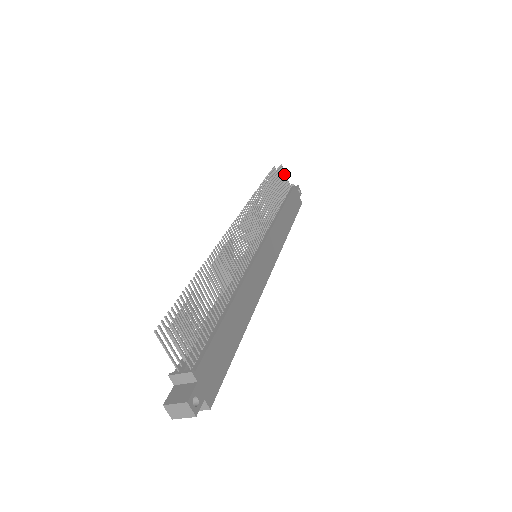
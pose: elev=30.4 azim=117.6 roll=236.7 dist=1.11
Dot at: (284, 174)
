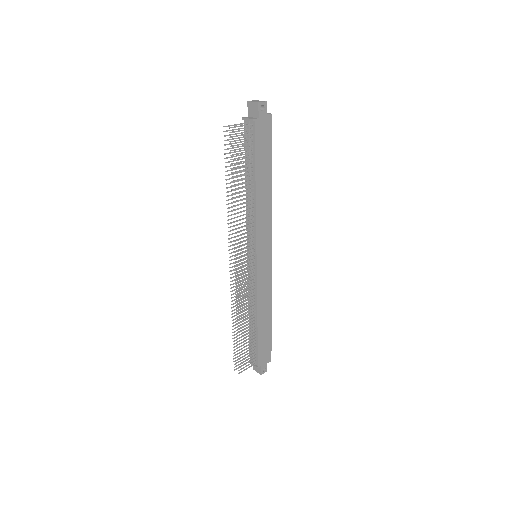
Dot at: (238, 131)
